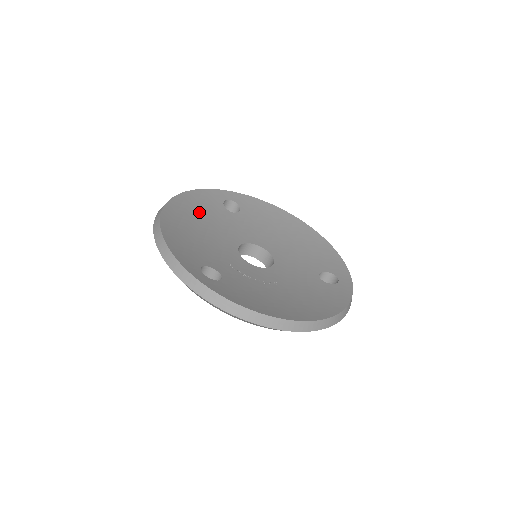
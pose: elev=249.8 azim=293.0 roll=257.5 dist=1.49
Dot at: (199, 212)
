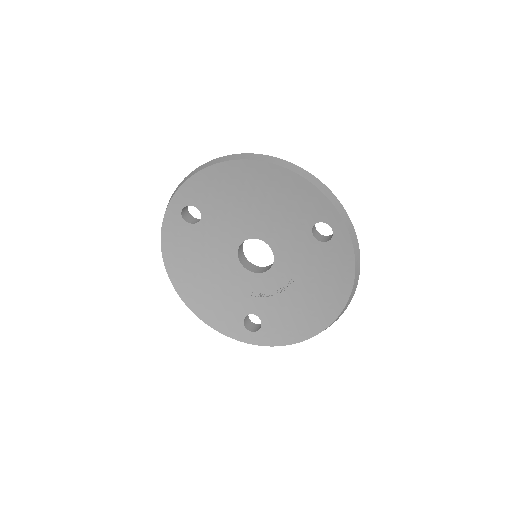
Dot at: (188, 258)
